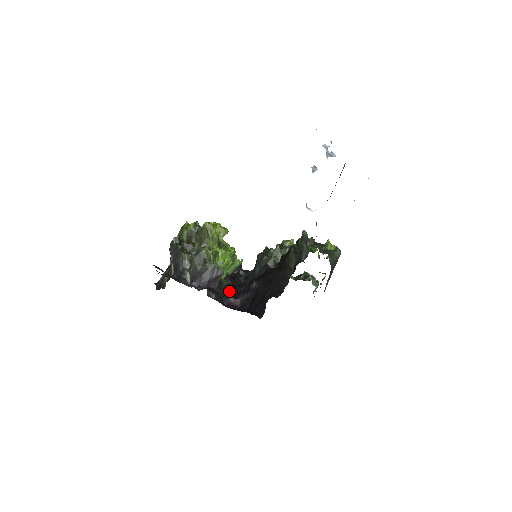
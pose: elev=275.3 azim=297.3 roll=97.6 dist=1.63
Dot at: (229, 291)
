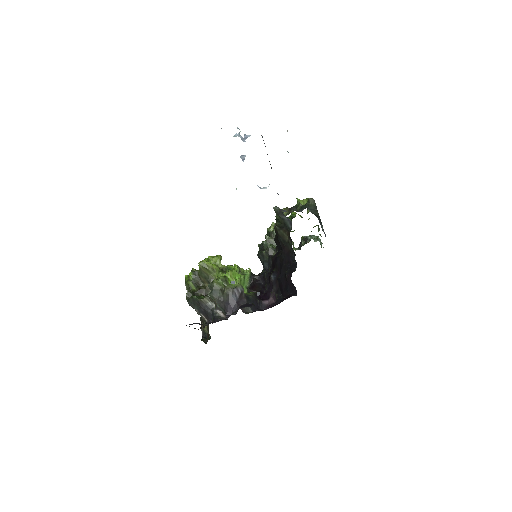
Dot at: occluded
